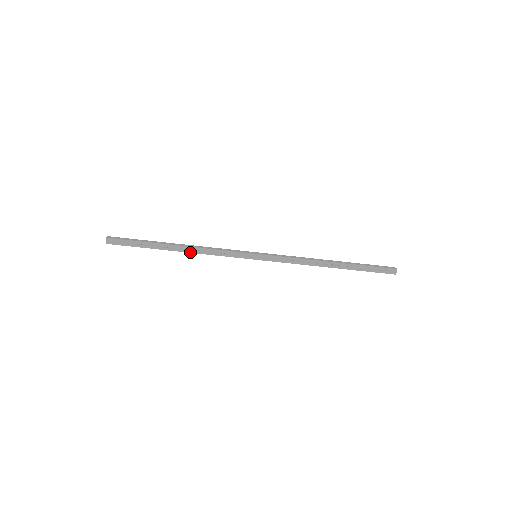
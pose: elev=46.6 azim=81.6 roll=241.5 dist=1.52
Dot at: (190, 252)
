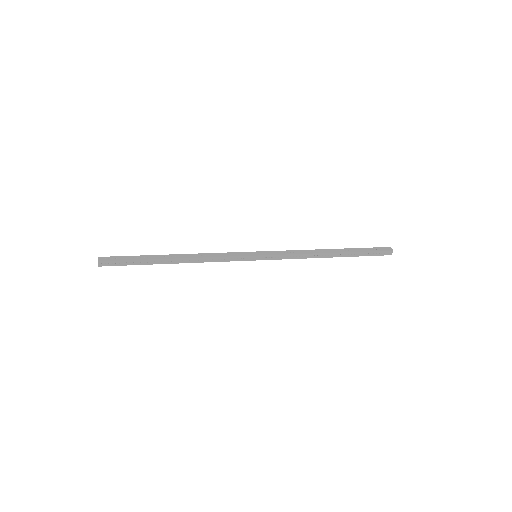
Dot at: occluded
